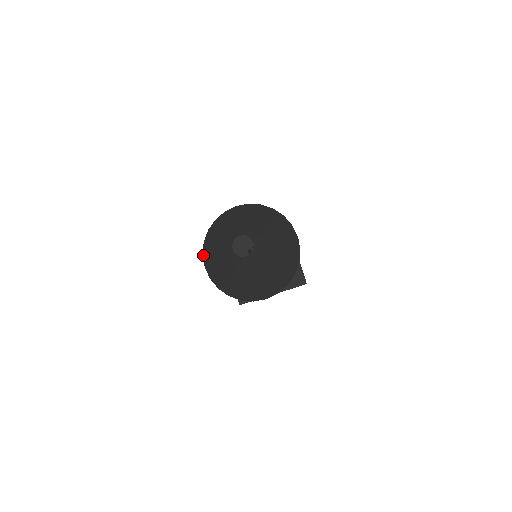
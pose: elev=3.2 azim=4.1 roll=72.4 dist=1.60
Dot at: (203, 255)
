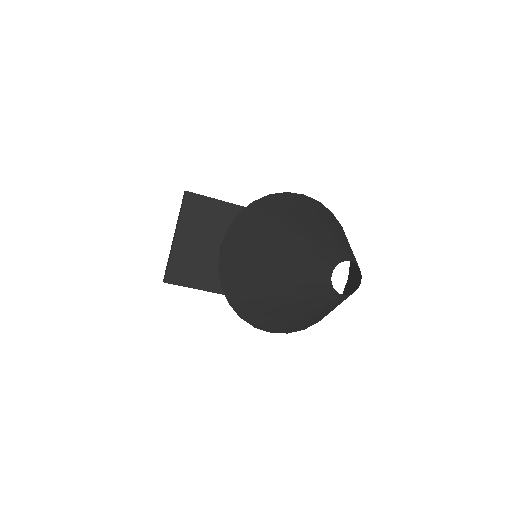
Dot at: (229, 231)
